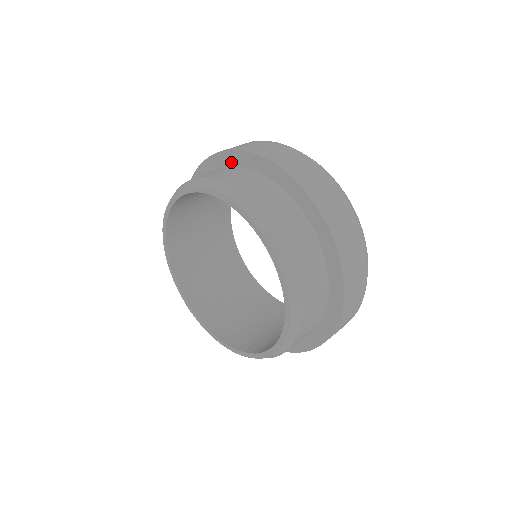
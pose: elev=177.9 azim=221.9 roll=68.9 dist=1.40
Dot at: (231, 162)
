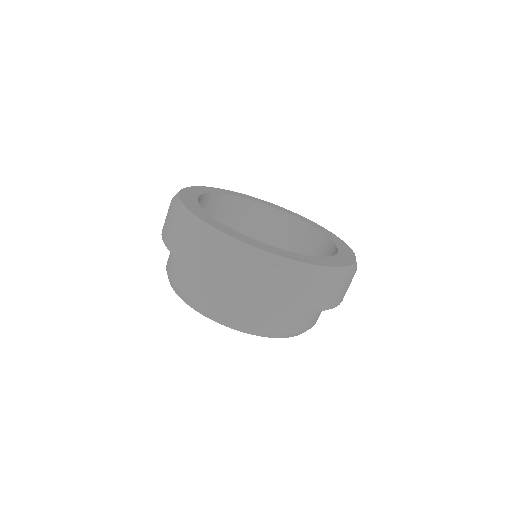
Dot at: occluded
